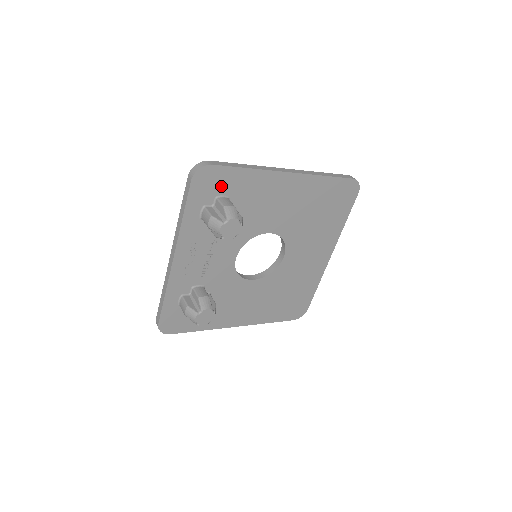
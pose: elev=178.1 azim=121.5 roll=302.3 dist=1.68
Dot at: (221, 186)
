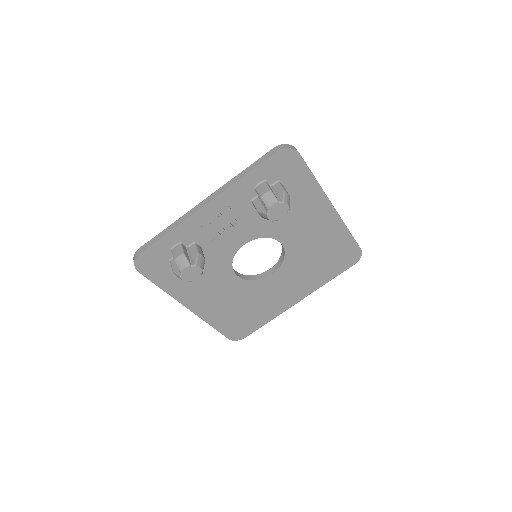
Dot at: (289, 175)
